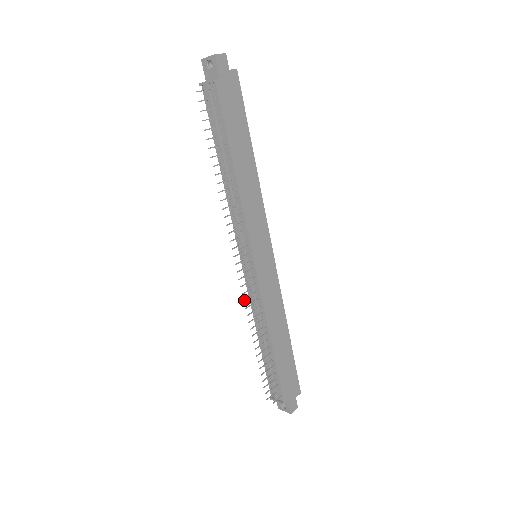
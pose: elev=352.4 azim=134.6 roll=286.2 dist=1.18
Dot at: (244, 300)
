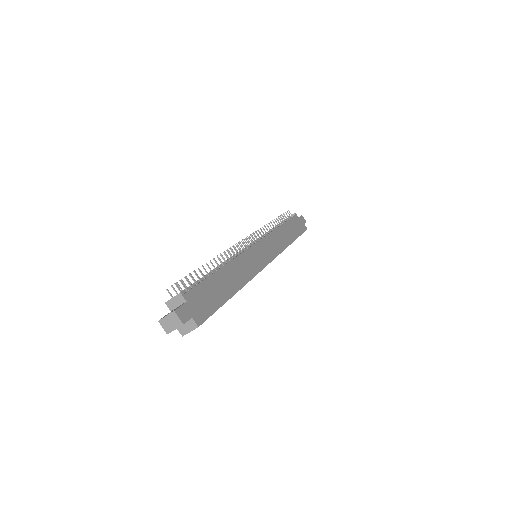
Dot at: (227, 251)
